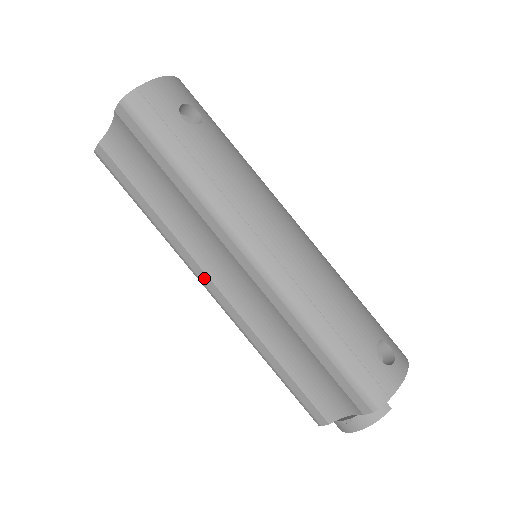
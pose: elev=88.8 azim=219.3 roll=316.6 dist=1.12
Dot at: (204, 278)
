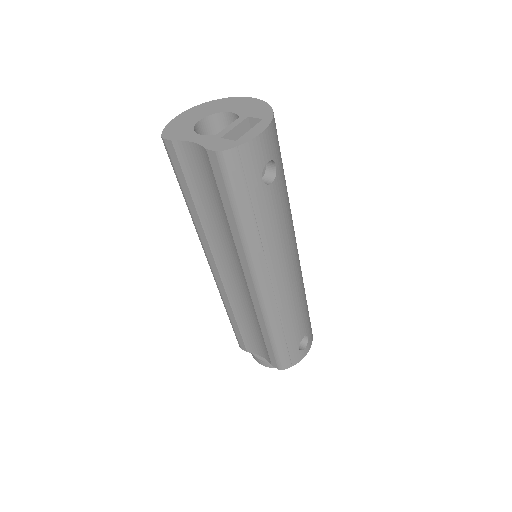
Dot at: (212, 262)
